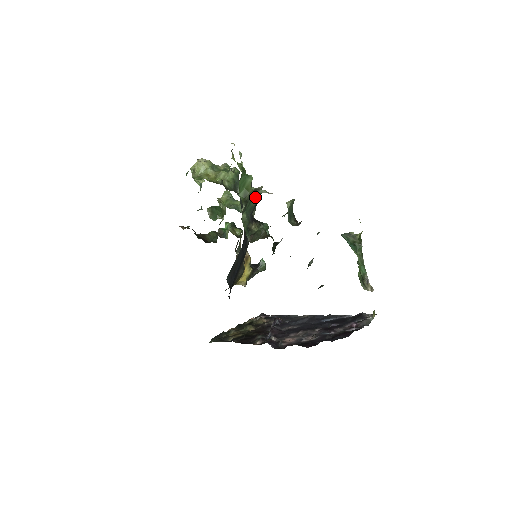
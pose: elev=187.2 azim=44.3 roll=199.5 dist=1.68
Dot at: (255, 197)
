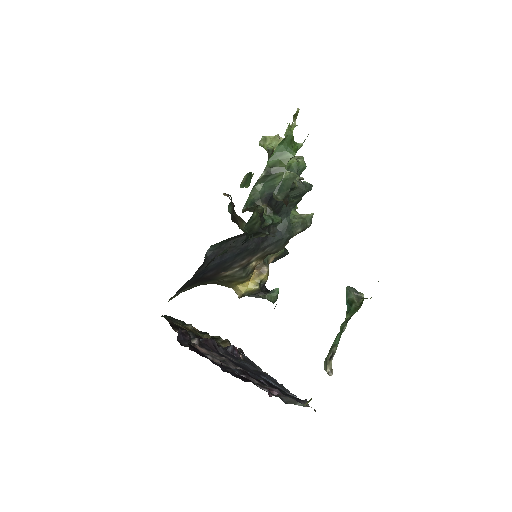
Dot at: occluded
